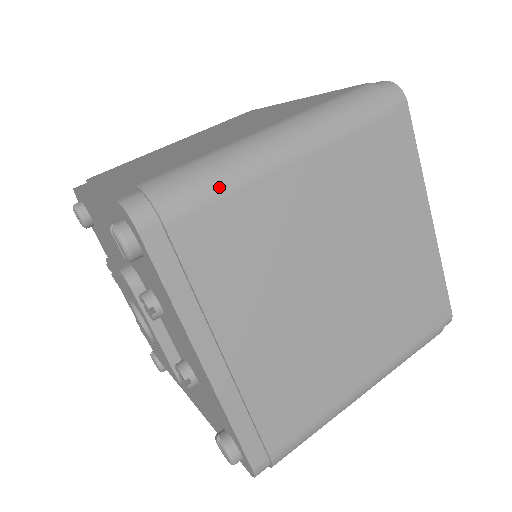
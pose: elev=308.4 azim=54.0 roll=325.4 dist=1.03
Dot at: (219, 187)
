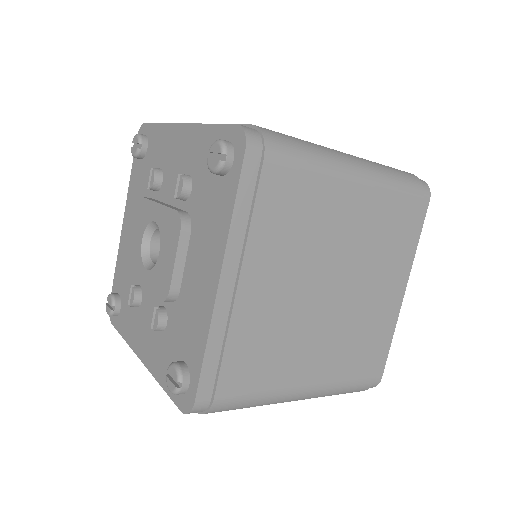
Dot at: occluded
